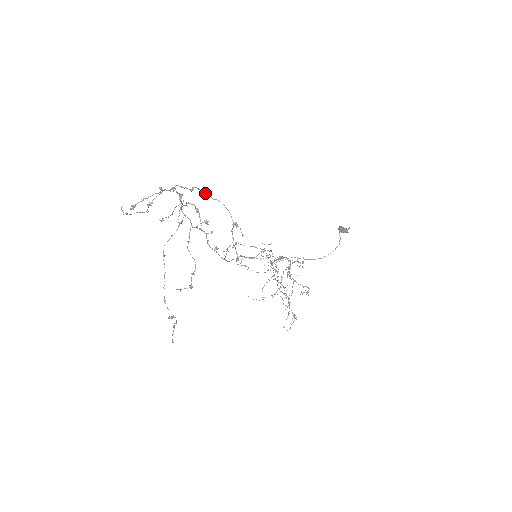
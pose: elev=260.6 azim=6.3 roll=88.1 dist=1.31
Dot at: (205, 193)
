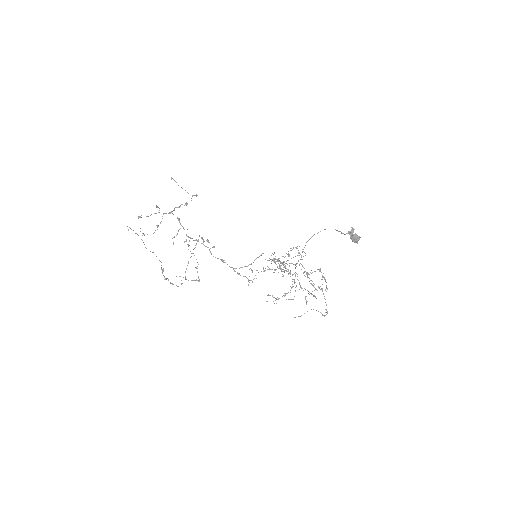
Dot at: (186, 203)
